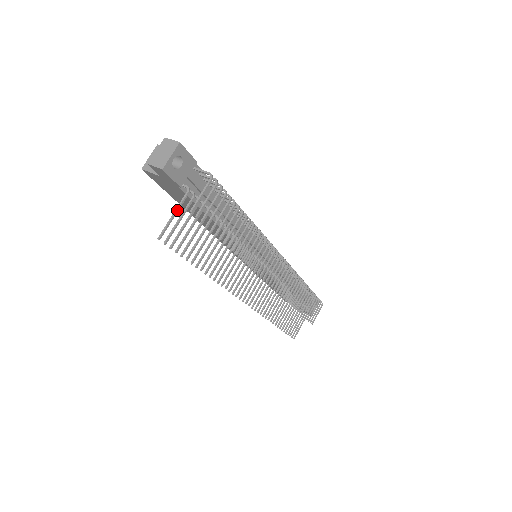
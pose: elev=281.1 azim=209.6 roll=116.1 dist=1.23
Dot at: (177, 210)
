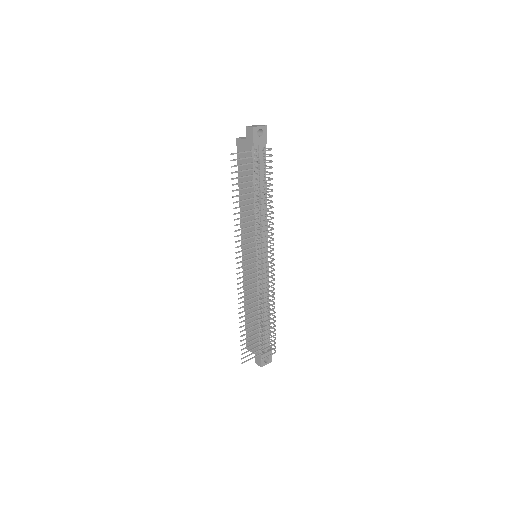
Dot at: (246, 151)
